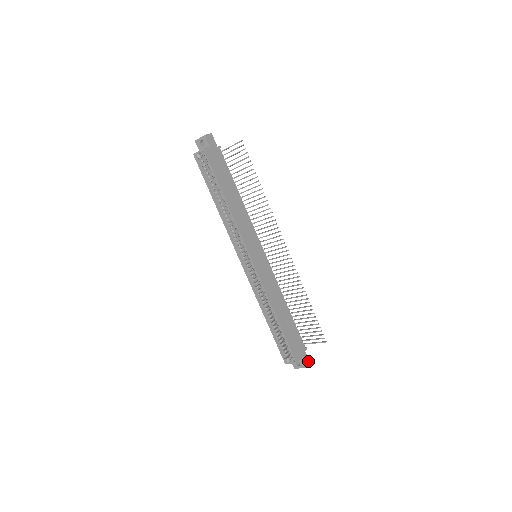
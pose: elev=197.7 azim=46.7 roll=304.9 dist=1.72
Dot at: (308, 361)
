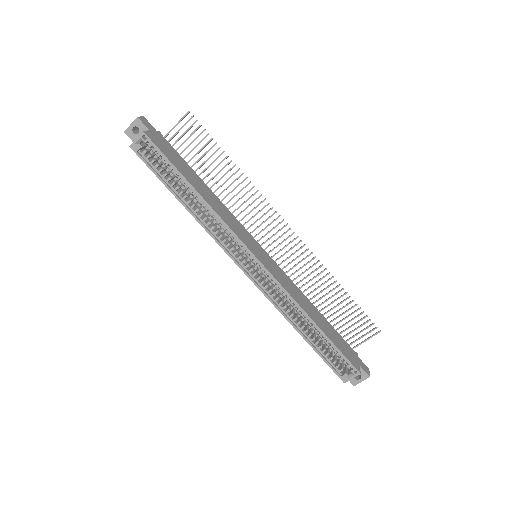
Dot at: (366, 368)
